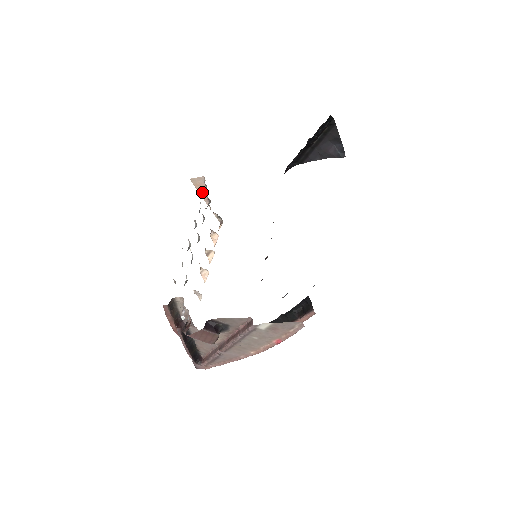
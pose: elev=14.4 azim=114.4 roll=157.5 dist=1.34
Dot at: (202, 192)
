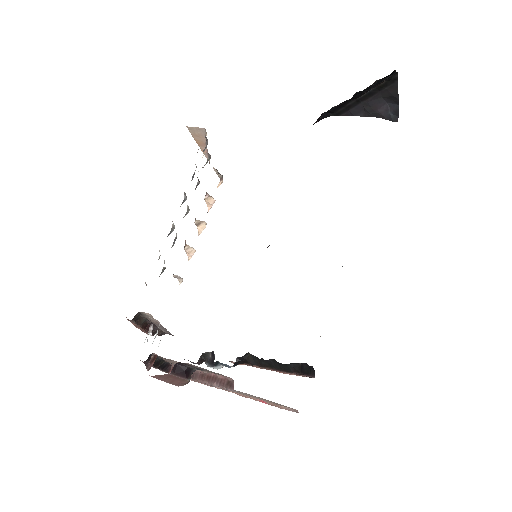
Dot at: (201, 144)
